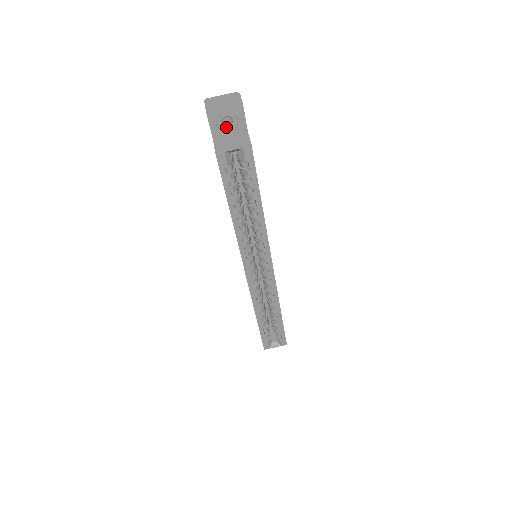
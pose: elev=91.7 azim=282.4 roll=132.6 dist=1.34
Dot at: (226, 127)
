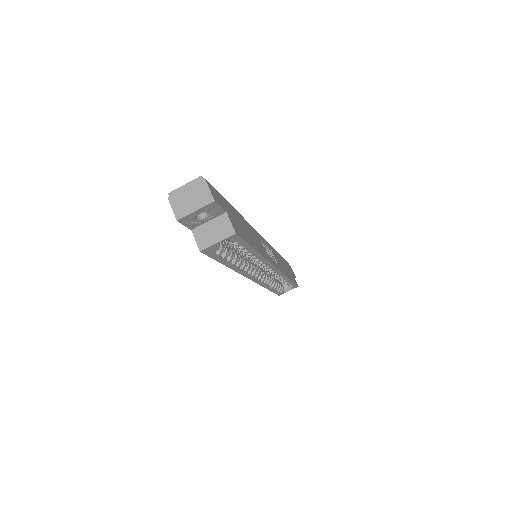
Dot at: (202, 218)
